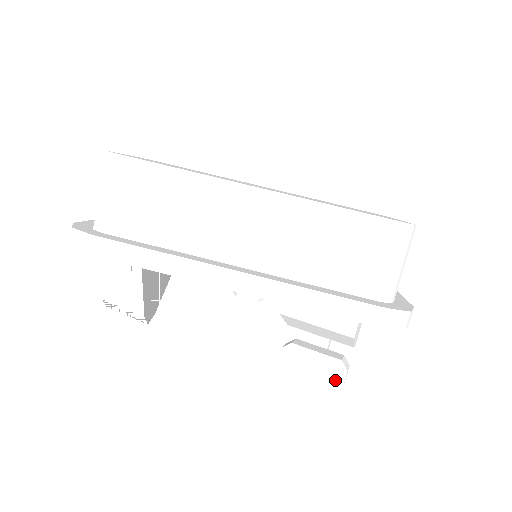
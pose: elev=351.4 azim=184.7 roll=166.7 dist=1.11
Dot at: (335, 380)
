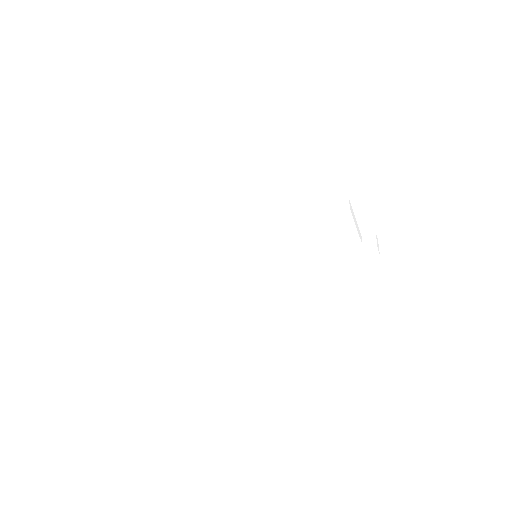
Dot at: occluded
